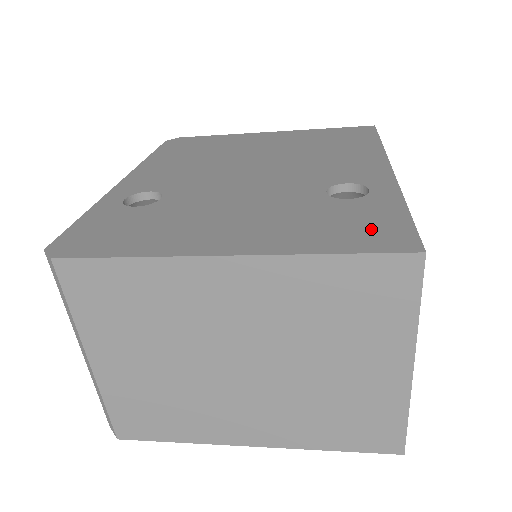
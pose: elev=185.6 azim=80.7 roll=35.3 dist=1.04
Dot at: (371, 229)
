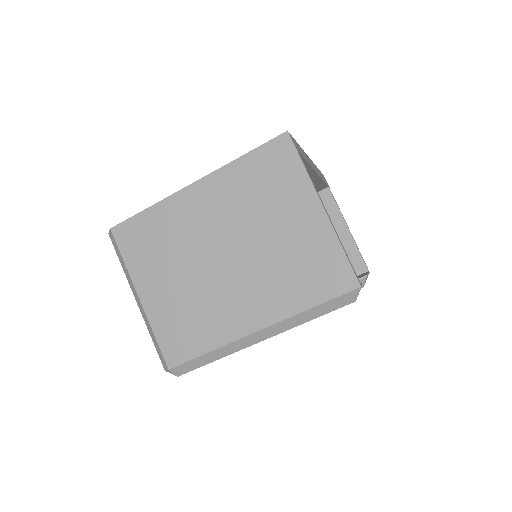
Dot at: occluded
